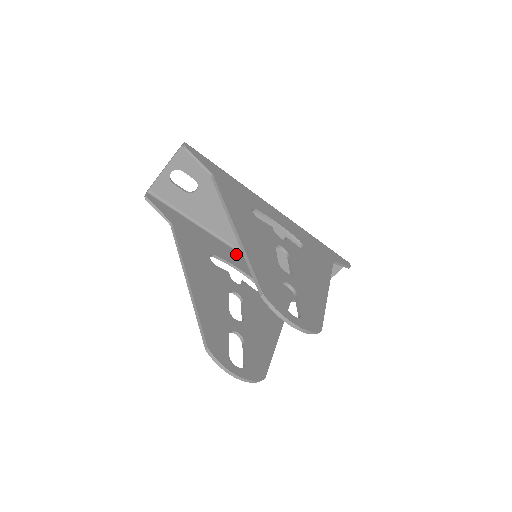
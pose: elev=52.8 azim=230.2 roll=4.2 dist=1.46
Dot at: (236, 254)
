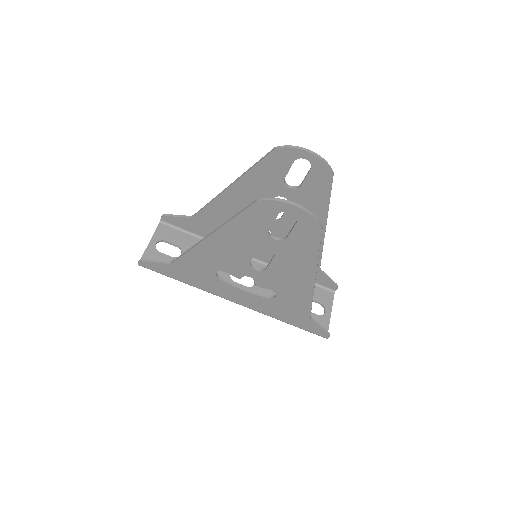
Dot at: (238, 298)
